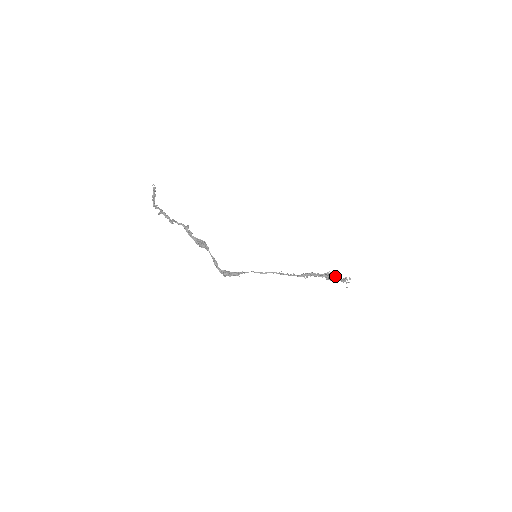
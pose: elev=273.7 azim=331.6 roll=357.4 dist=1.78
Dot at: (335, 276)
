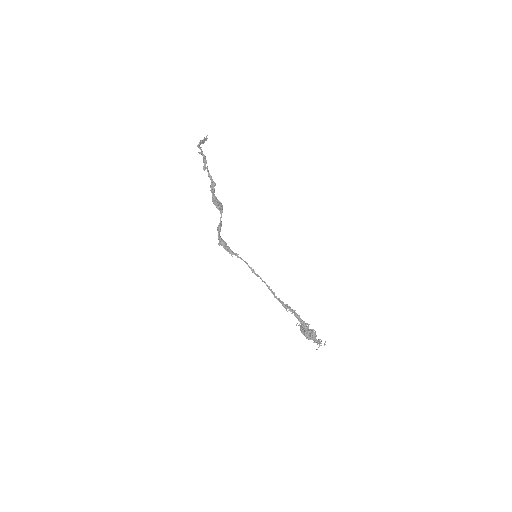
Dot at: (312, 331)
